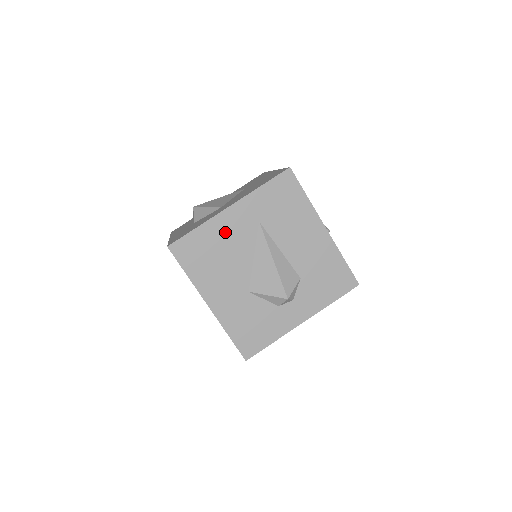
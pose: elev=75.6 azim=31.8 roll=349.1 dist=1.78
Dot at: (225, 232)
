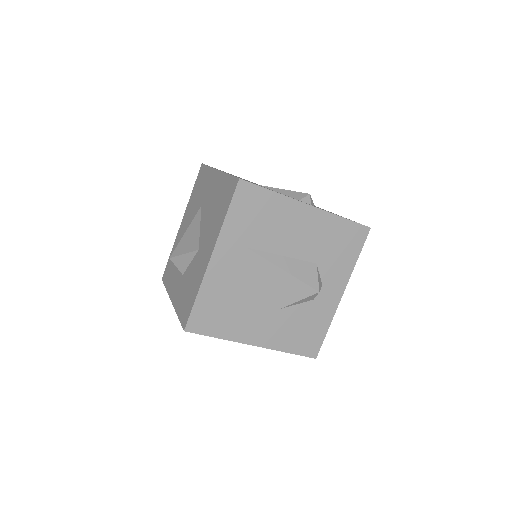
Dot at: (224, 280)
